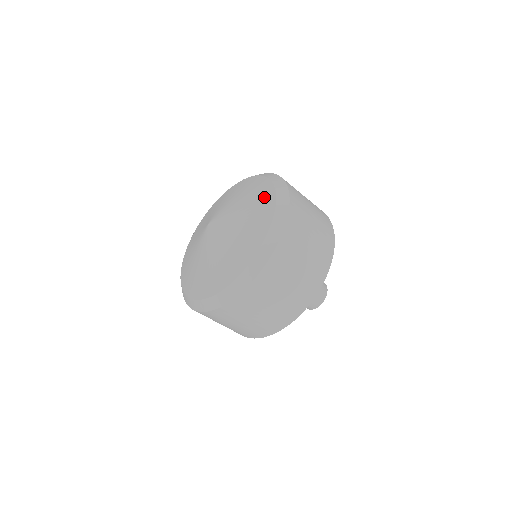
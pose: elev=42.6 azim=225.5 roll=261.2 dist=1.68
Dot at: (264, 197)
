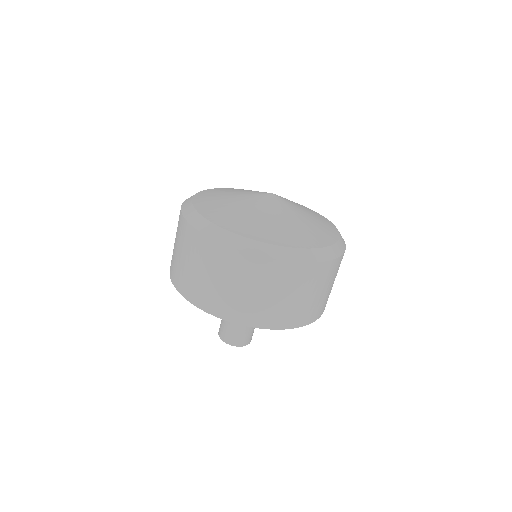
Dot at: (329, 225)
